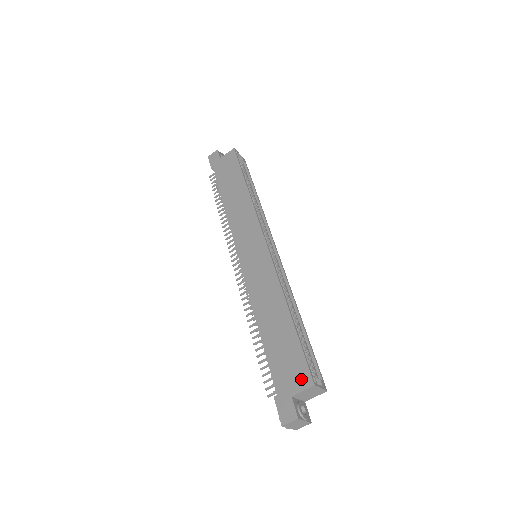
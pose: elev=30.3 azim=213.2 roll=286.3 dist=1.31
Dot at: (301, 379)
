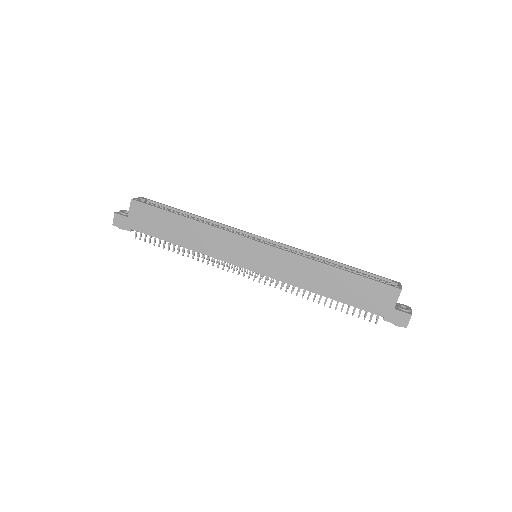
Dot at: (389, 295)
